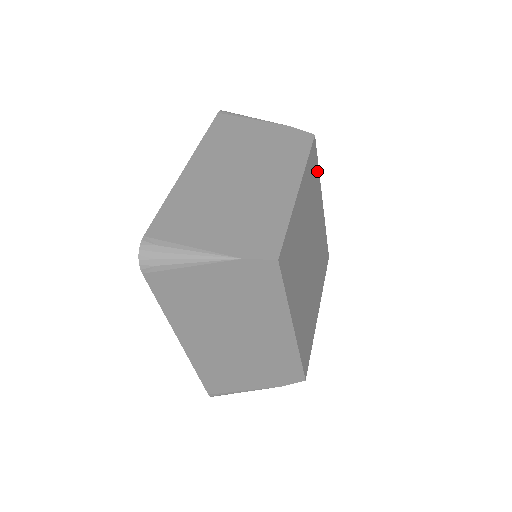
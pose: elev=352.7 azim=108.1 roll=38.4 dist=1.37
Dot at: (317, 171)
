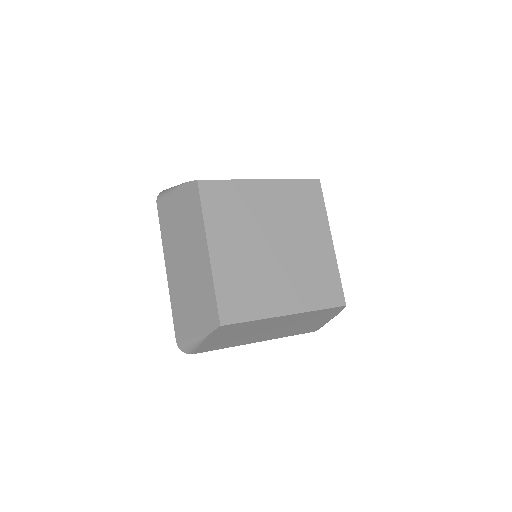
Dot at: (320, 205)
